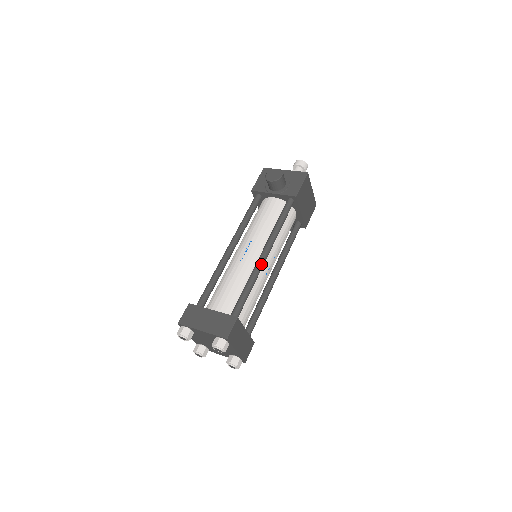
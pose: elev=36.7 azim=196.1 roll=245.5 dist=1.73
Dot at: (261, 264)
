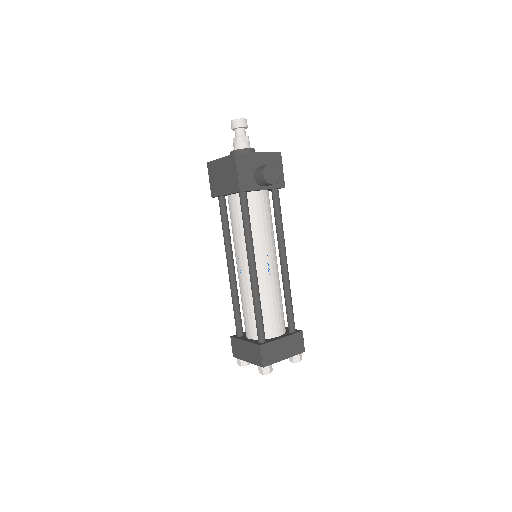
Dot at: (288, 273)
